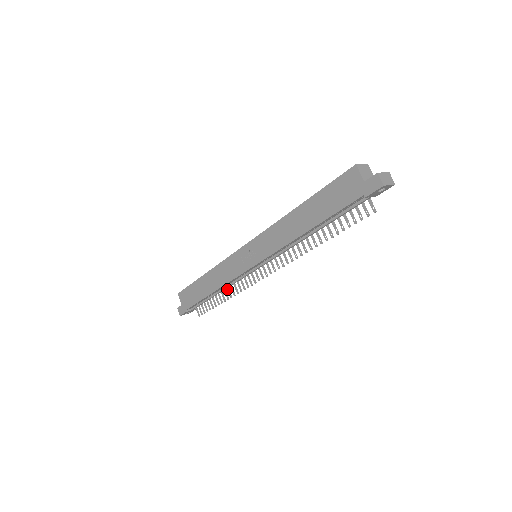
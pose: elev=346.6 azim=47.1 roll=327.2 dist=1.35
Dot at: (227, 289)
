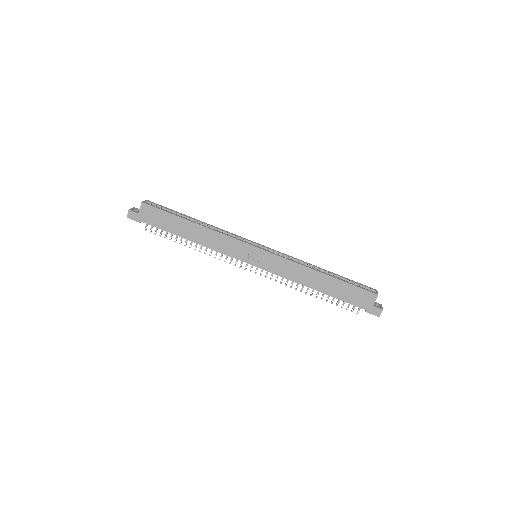
Dot at: occluded
